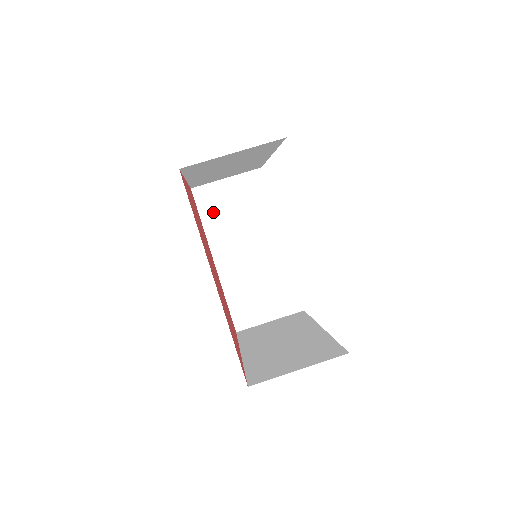
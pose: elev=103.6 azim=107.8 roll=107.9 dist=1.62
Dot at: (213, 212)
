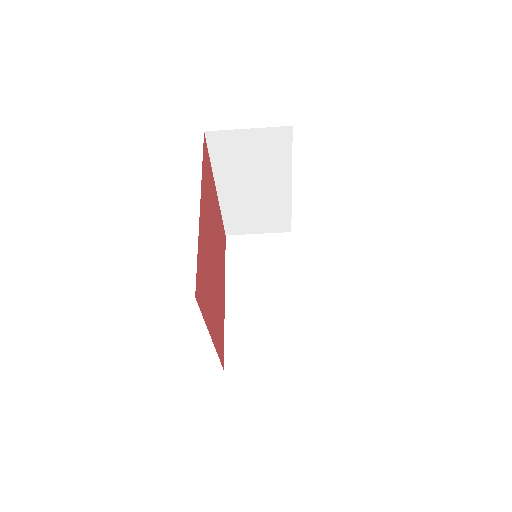
Dot at: (225, 155)
